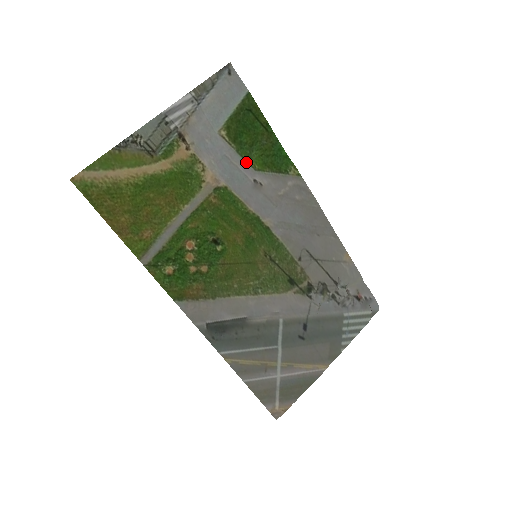
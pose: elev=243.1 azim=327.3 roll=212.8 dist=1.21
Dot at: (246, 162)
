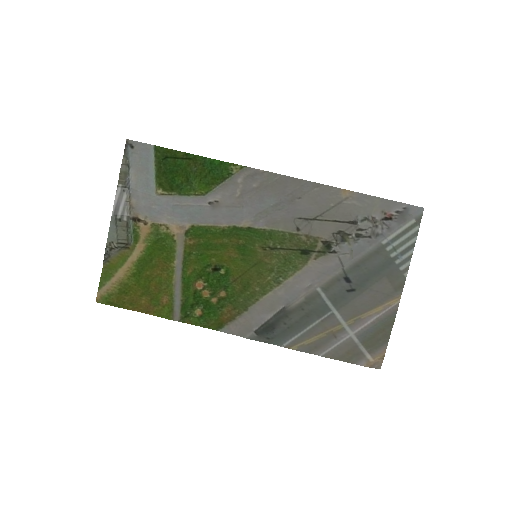
Dot at: (193, 196)
